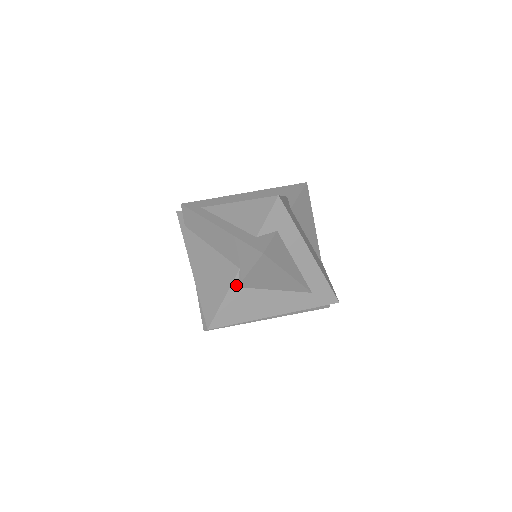
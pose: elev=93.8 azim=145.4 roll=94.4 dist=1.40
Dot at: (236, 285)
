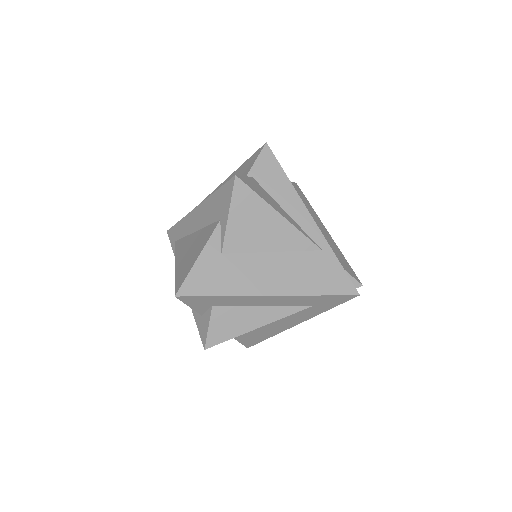
Dot at: occluded
